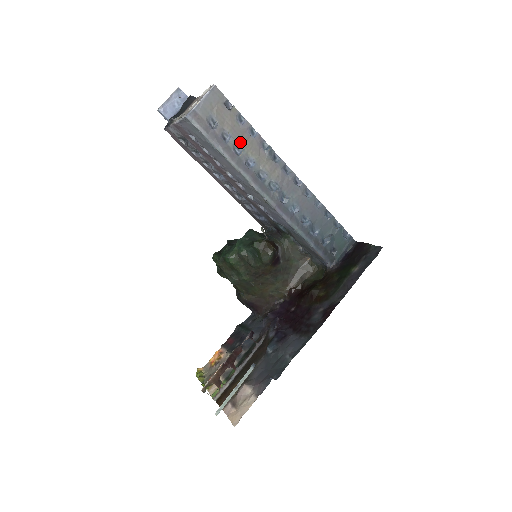
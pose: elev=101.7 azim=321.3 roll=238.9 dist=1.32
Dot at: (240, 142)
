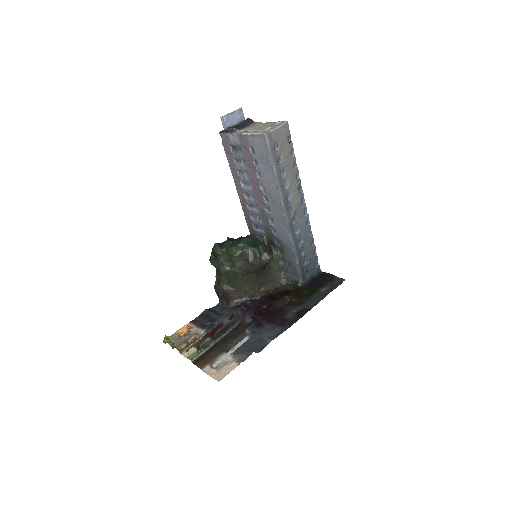
Dot at: (286, 168)
